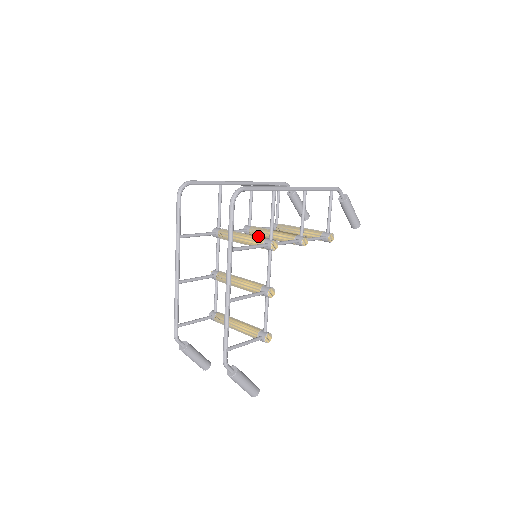
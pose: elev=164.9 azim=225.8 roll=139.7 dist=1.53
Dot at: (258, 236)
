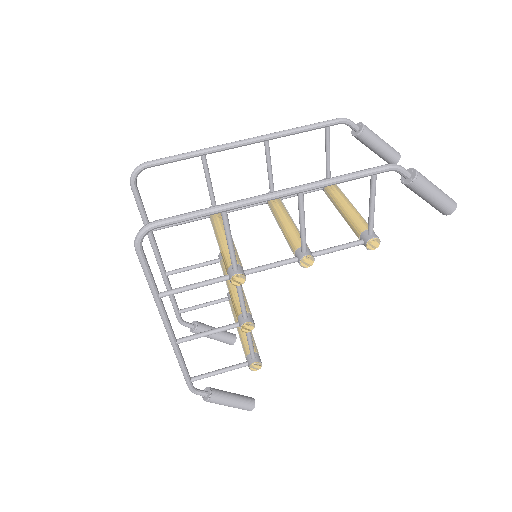
Dot at: (228, 254)
